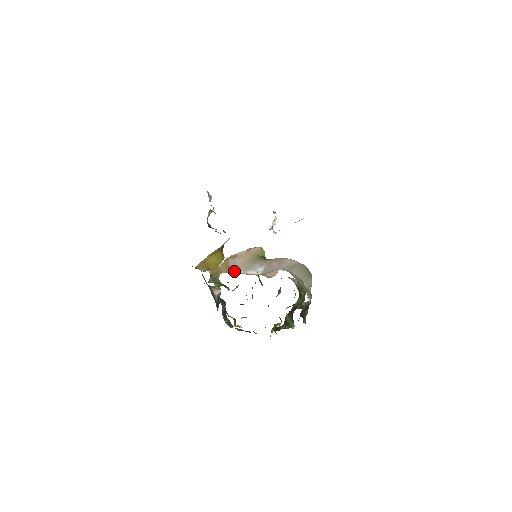
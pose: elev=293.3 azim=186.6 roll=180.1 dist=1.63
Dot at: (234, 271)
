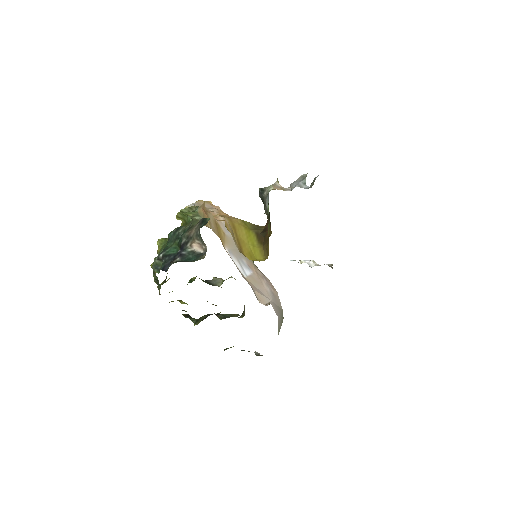
Dot at: (222, 240)
